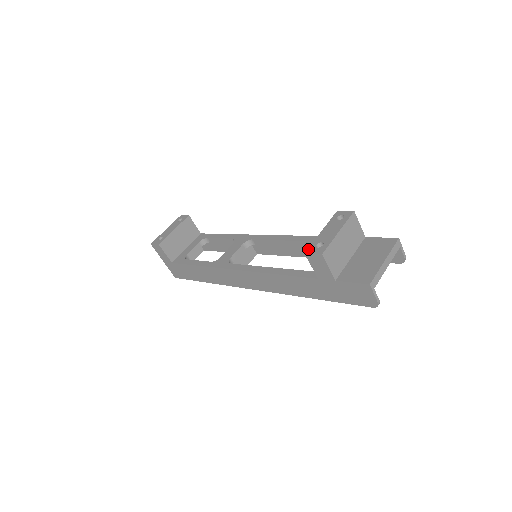
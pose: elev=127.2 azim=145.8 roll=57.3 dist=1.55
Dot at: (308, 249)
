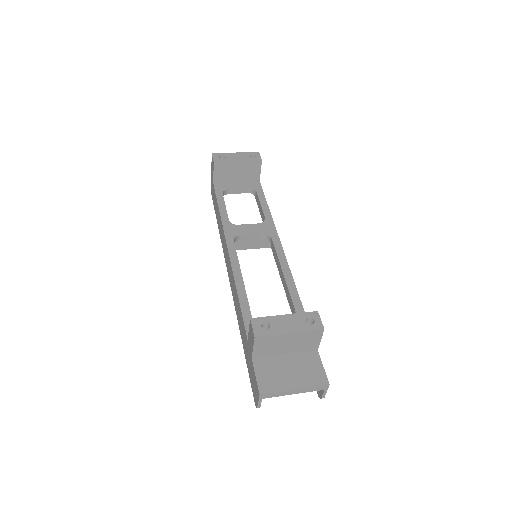
Dot at: (256, 318)
